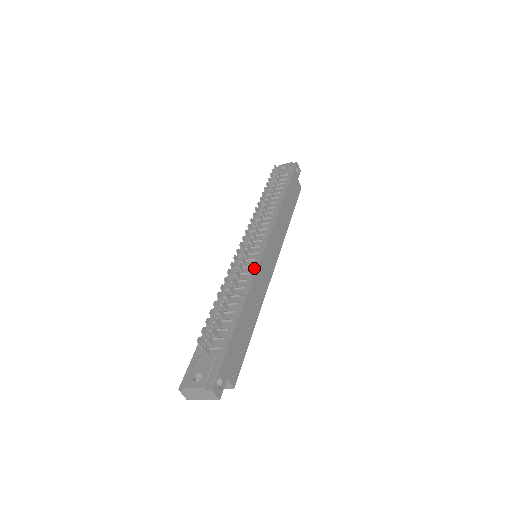
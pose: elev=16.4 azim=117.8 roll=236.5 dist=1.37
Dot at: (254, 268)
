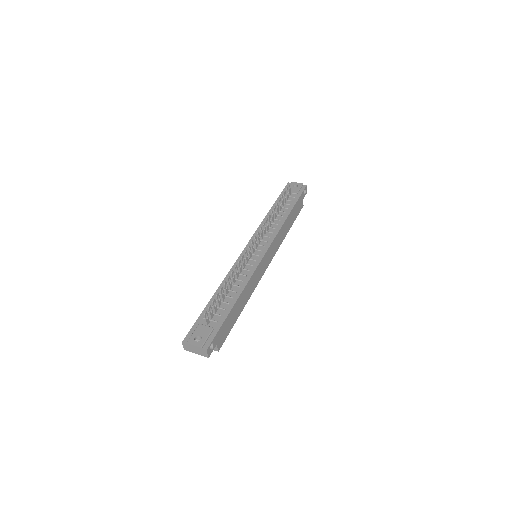
Dot at: (254, 268)
